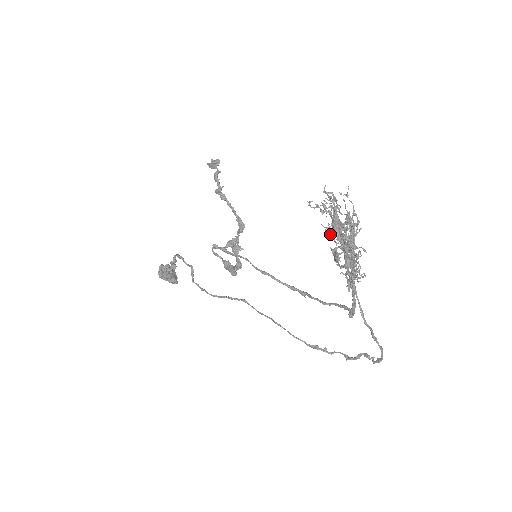
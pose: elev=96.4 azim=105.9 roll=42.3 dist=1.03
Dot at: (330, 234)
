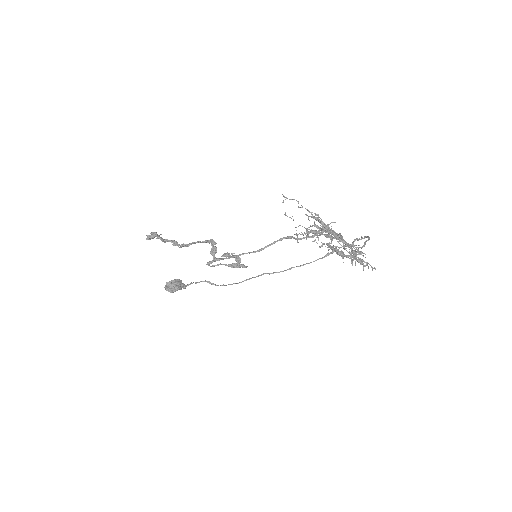
Dot at: (318, 239)
